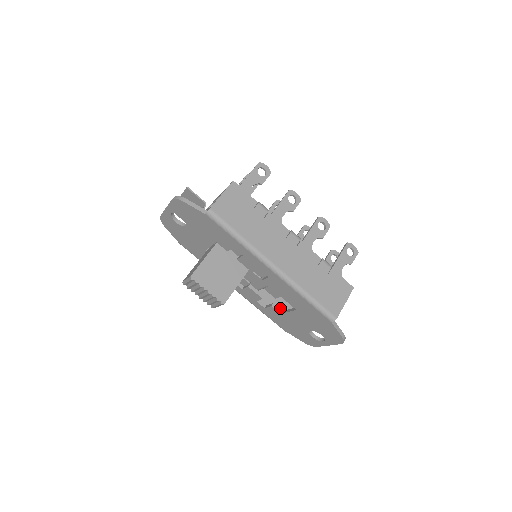
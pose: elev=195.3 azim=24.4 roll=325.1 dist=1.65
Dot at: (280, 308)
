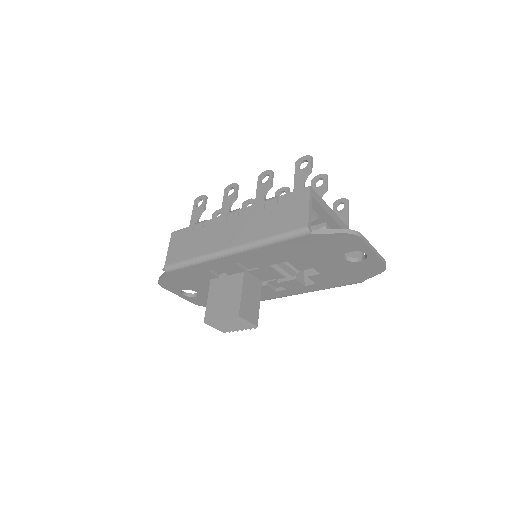
Dot at: occluded
